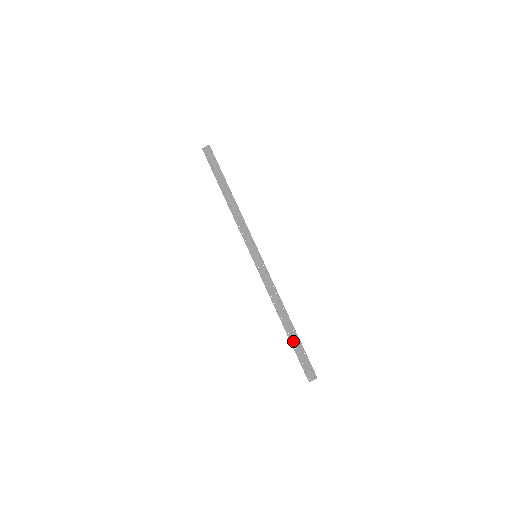
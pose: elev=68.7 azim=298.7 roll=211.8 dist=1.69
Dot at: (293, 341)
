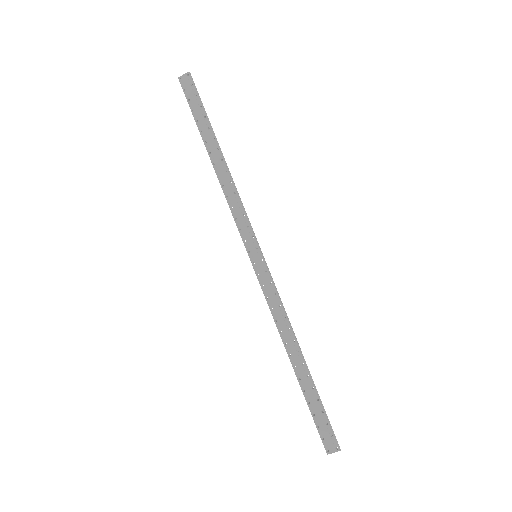
Dot at: (307, 391)
